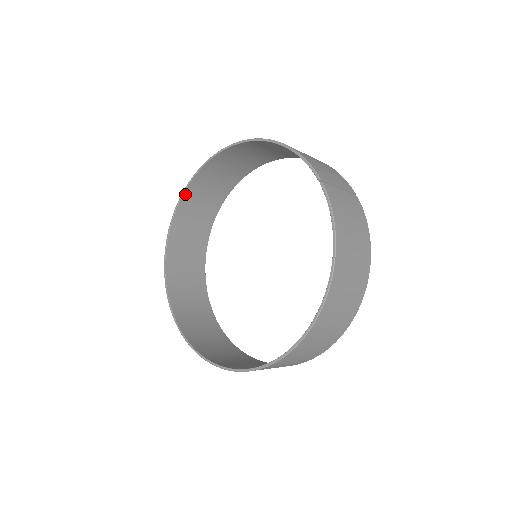
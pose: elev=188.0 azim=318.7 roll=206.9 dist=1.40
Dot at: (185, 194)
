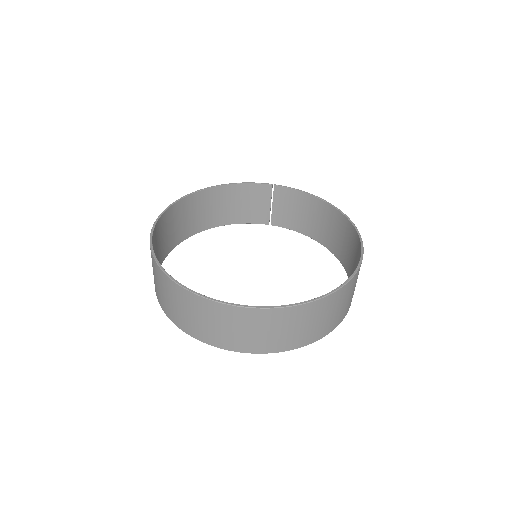
Dot at: (152, 241)
